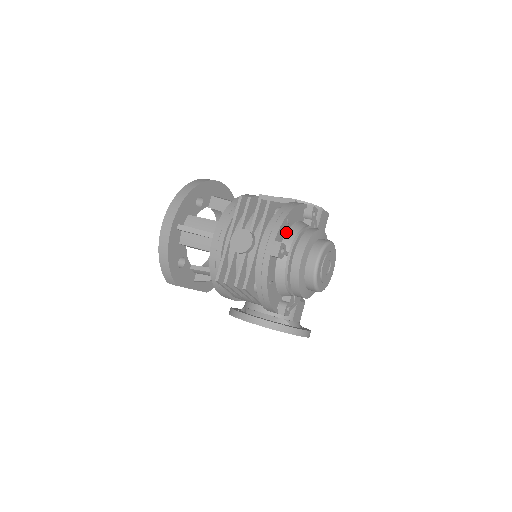
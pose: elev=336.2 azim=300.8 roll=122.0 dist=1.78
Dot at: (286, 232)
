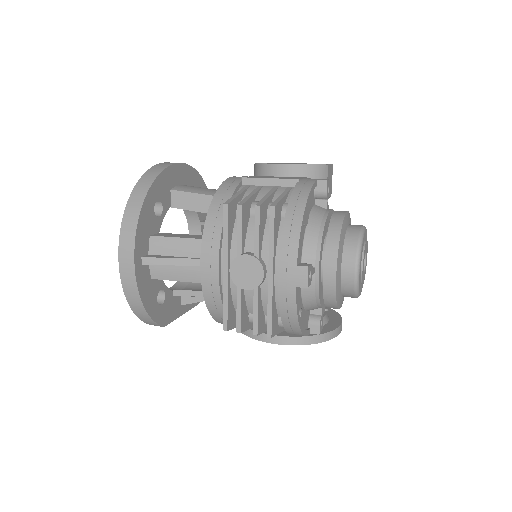
Dot at: (303, 238)
